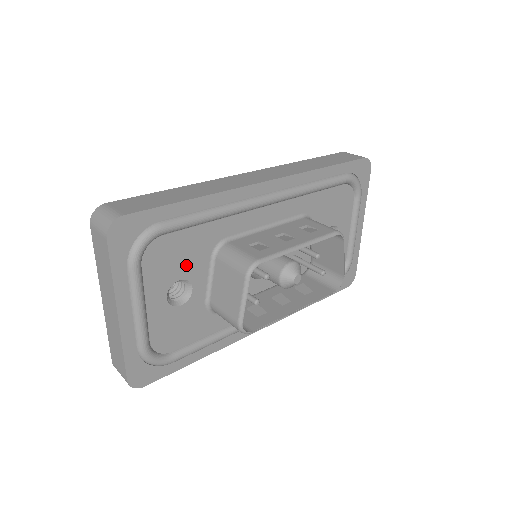
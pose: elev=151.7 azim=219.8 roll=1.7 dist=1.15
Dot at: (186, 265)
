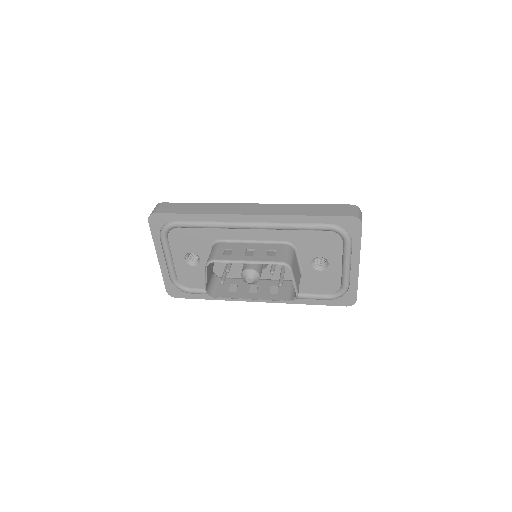
Dot at: (195, 246)
